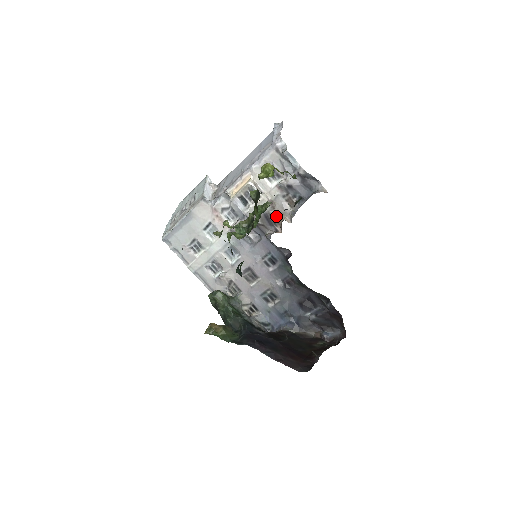
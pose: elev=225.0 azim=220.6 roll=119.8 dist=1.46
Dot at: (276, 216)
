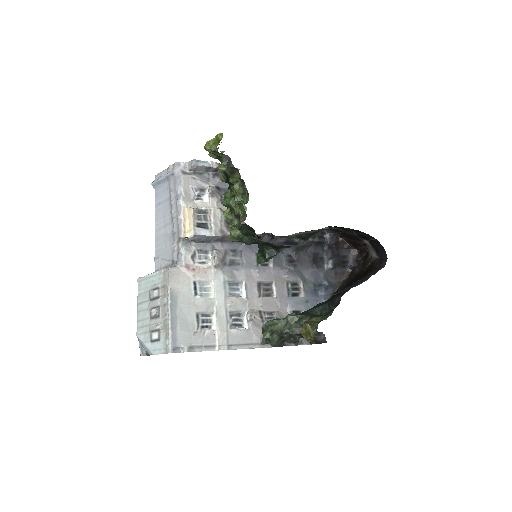
Dot at: occluded
